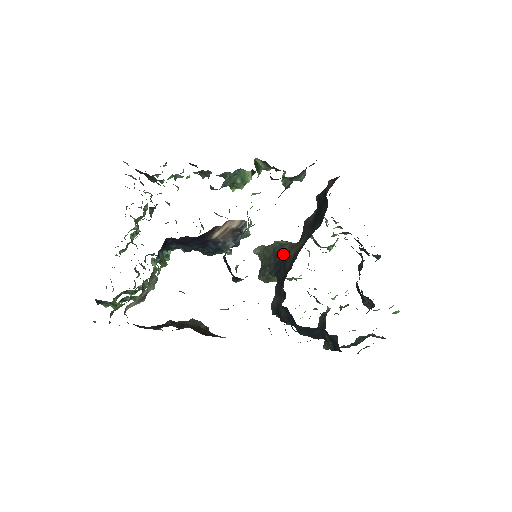
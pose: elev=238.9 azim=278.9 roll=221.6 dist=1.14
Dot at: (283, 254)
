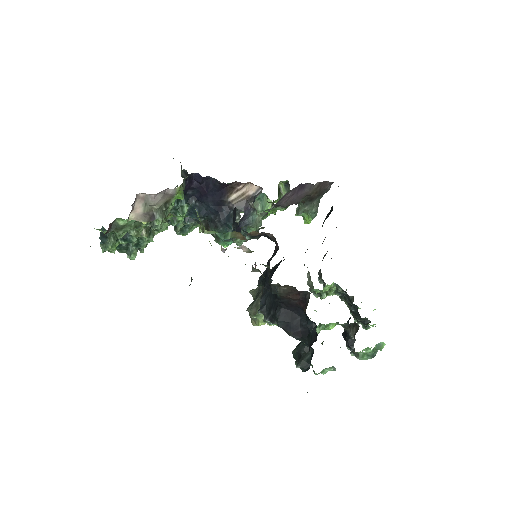
Dot at: occluded
